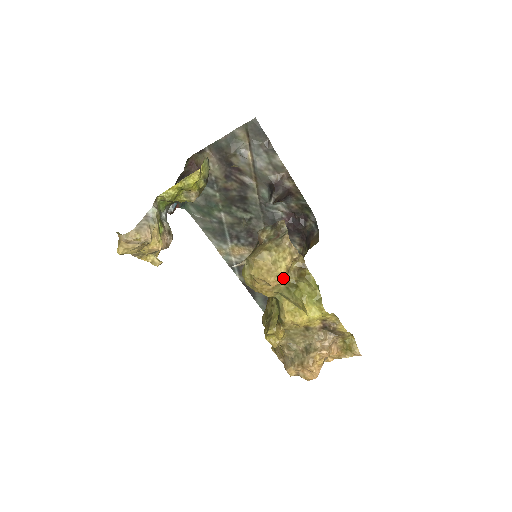
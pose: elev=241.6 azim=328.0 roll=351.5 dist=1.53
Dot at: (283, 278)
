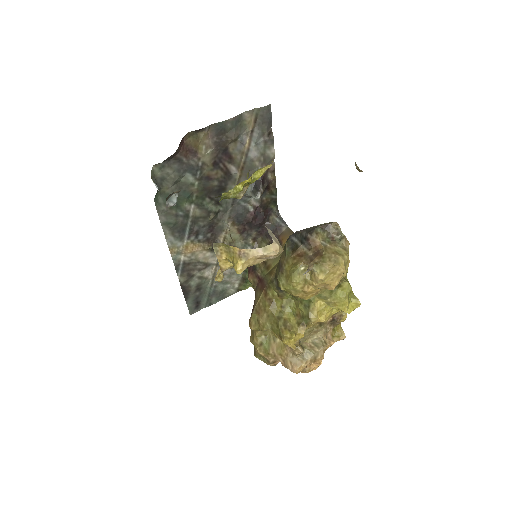
Dot at: occluded
